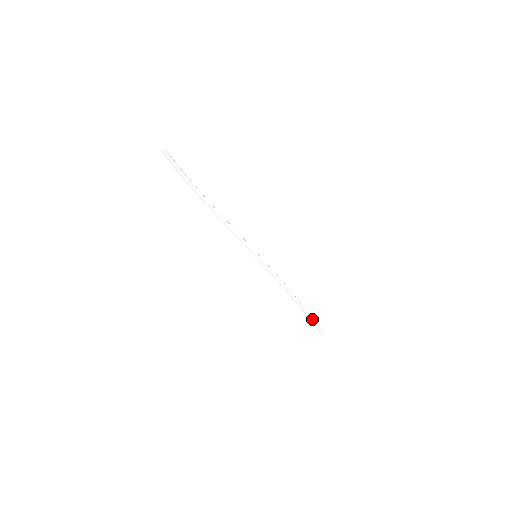
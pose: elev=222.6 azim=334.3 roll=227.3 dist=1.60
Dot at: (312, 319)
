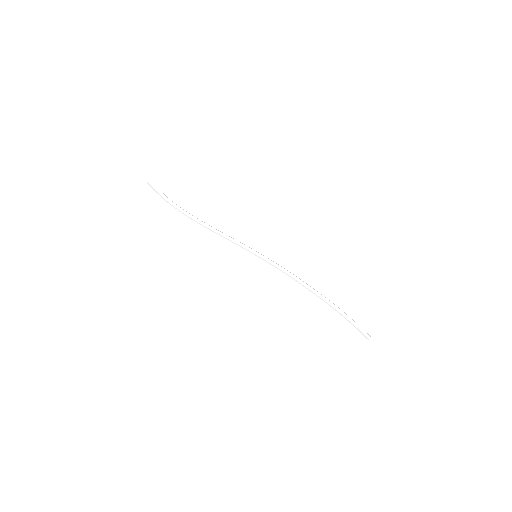
Dot at: (345, 314)
